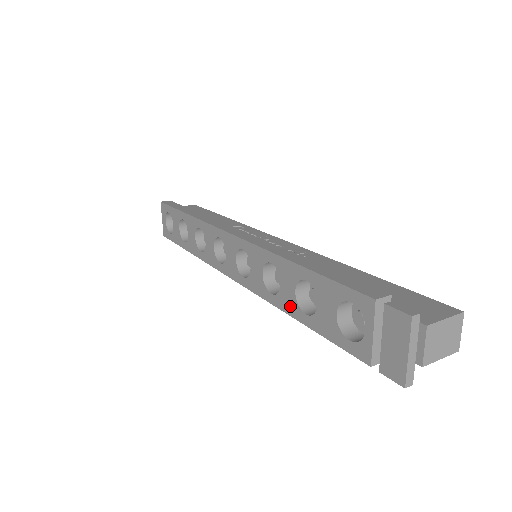
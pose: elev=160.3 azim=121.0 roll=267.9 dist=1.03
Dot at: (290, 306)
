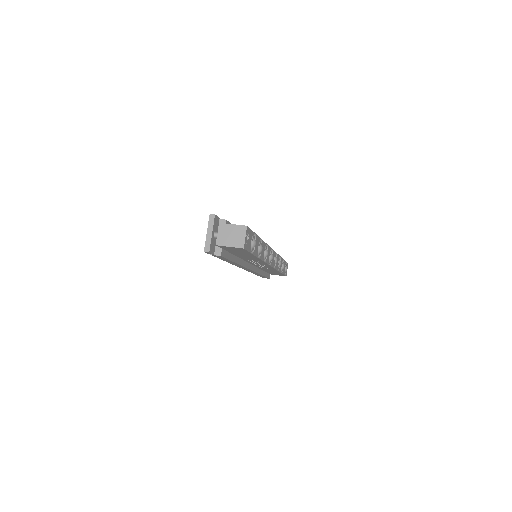
Dot at: occluded
